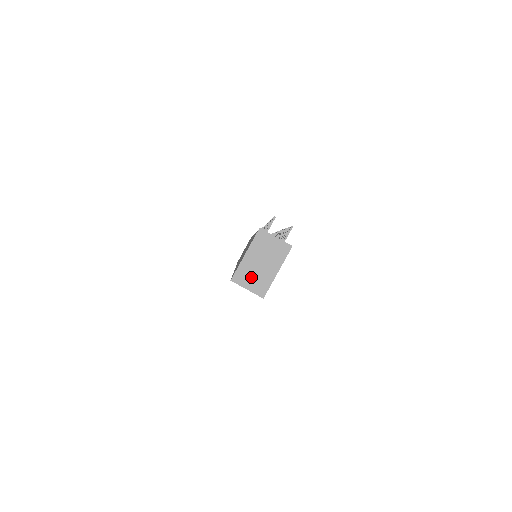
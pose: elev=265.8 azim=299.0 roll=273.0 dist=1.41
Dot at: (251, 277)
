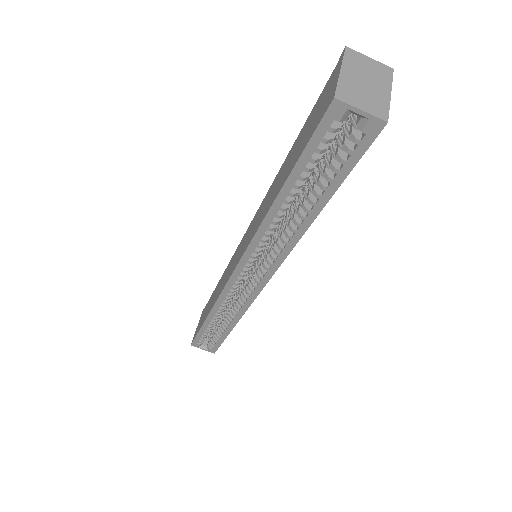
Dot at: (360, 96)
